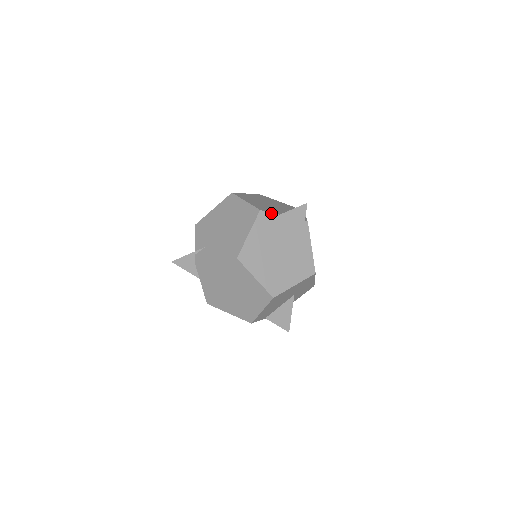
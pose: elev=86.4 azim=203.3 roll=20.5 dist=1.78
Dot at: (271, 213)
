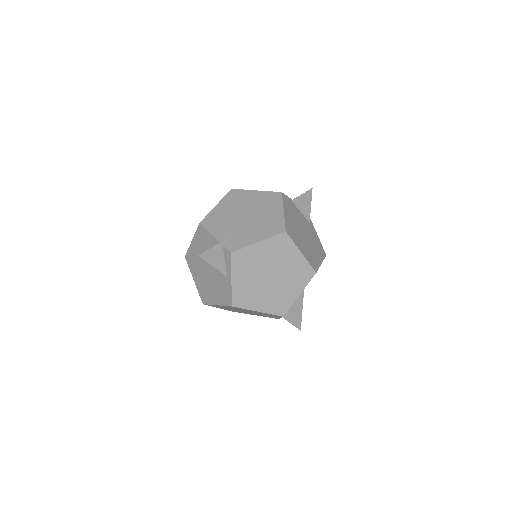
Dot at: (288, 197)
